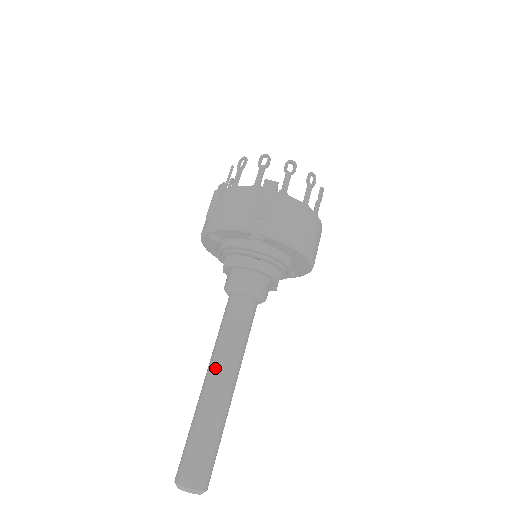
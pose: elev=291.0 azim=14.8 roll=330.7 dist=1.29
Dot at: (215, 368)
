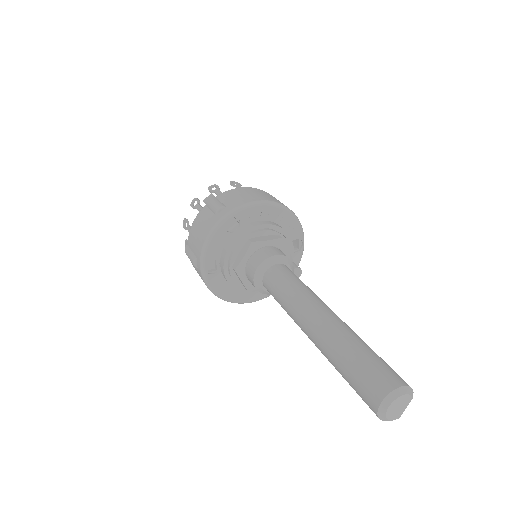
Dot at: (303, 316)
